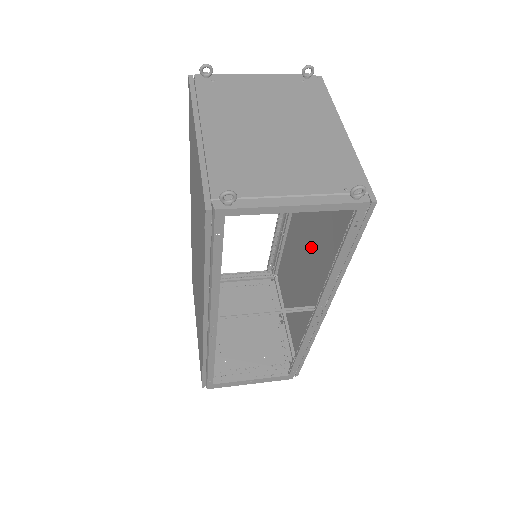
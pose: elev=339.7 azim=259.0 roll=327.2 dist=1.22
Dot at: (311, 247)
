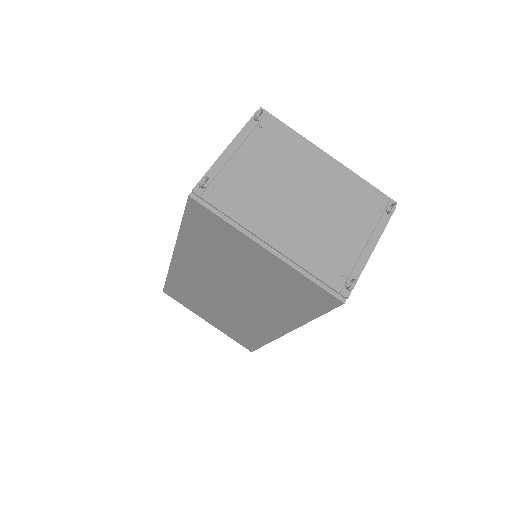
Dot at: occluded
